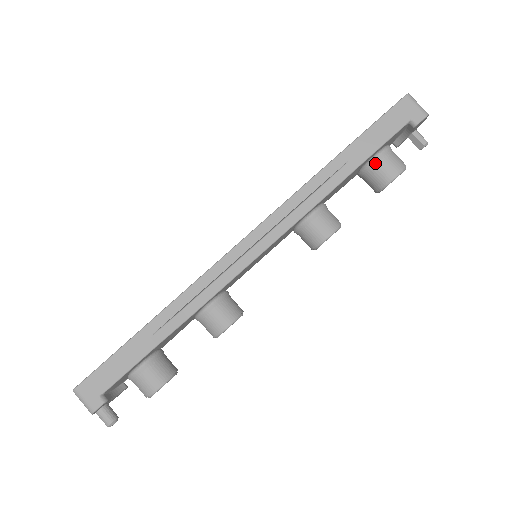
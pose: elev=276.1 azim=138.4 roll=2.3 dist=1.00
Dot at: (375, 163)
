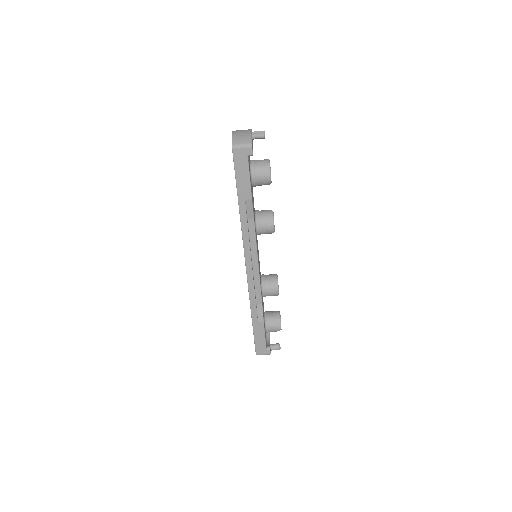
Dot at: (255, 183)
